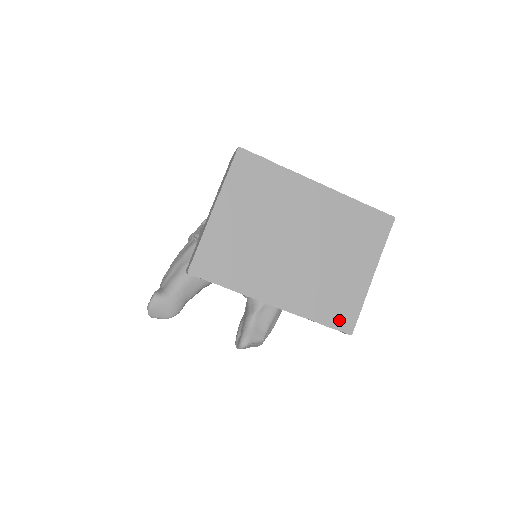
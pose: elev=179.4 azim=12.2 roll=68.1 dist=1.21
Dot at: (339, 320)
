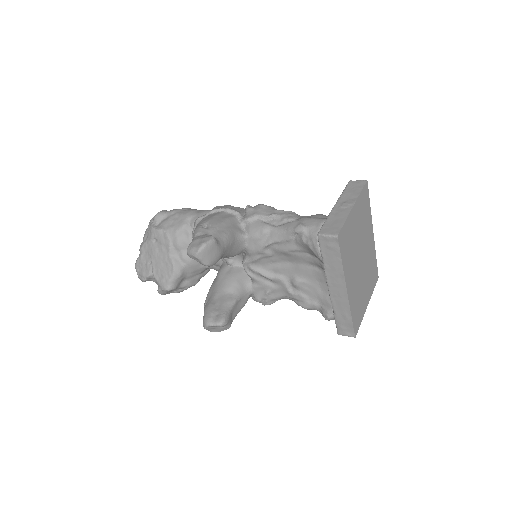
Dot at: (356, 324)
